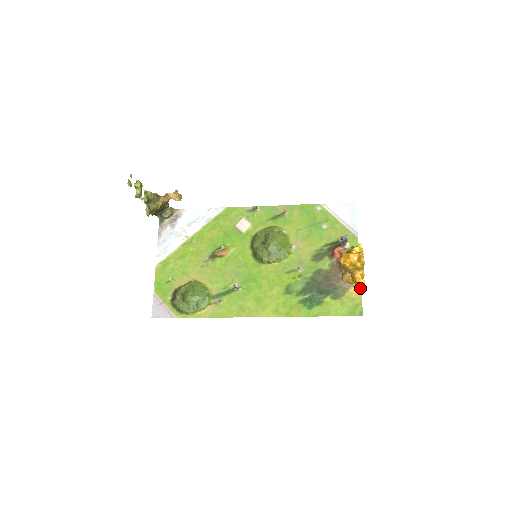
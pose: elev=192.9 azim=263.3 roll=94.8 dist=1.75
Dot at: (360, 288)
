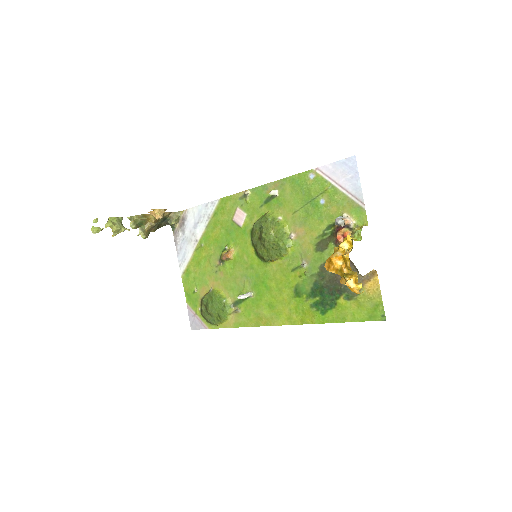
Dot at: (377, 282)
